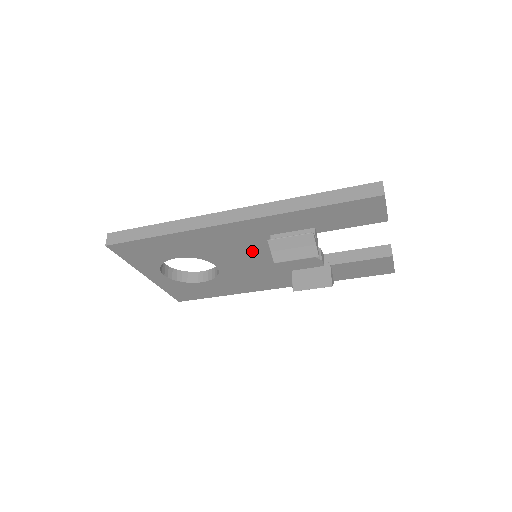
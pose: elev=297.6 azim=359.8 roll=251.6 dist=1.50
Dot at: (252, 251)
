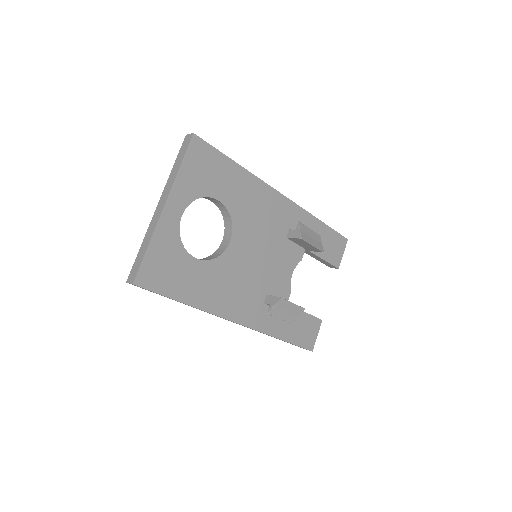
Dot at: (267, 240)
